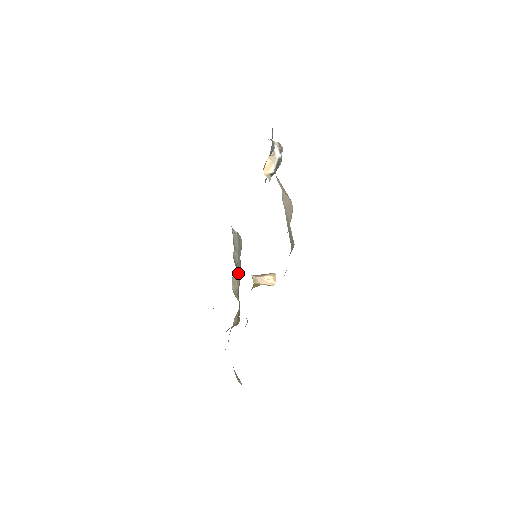
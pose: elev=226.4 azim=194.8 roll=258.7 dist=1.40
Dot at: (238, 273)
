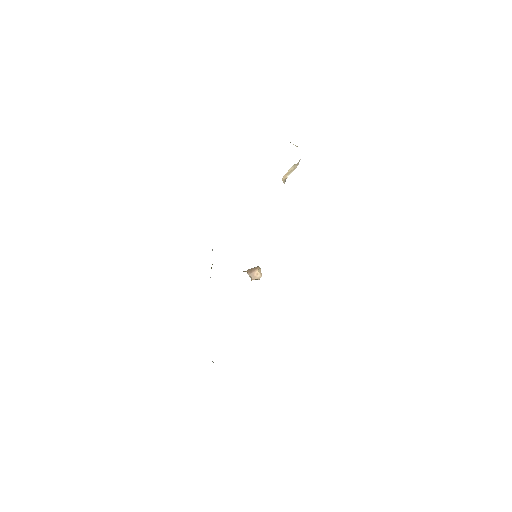
Dot at: occluded
